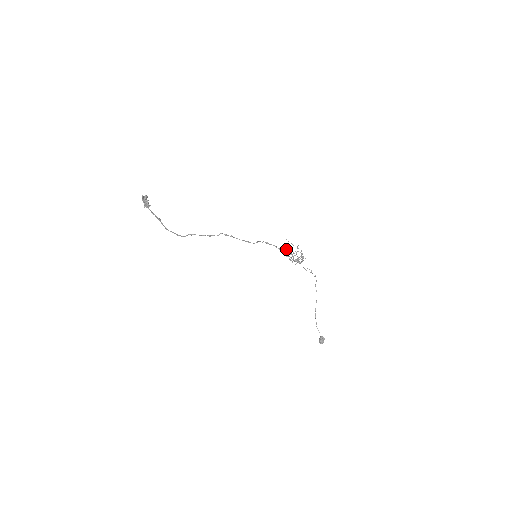
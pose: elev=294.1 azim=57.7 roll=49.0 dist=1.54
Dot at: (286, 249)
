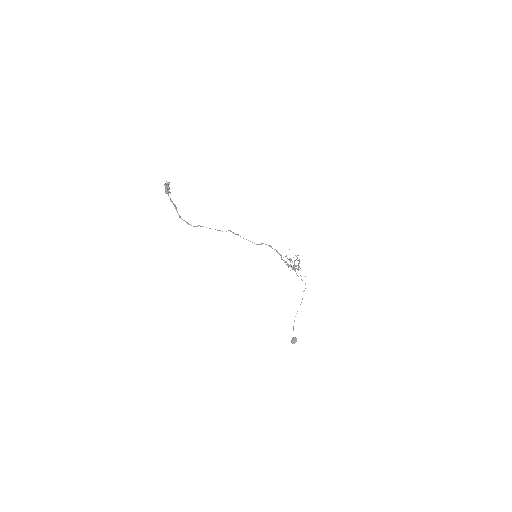
Dot at: occluded
